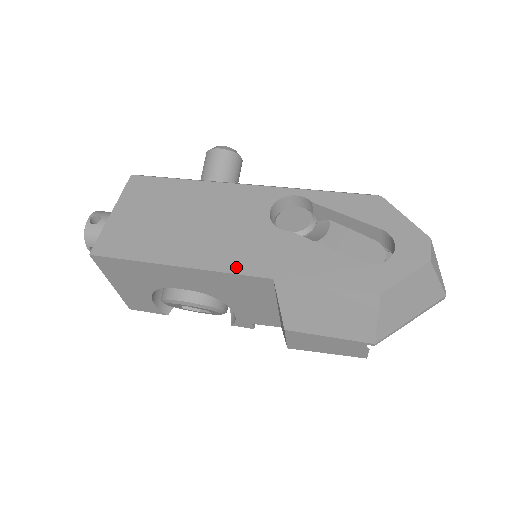
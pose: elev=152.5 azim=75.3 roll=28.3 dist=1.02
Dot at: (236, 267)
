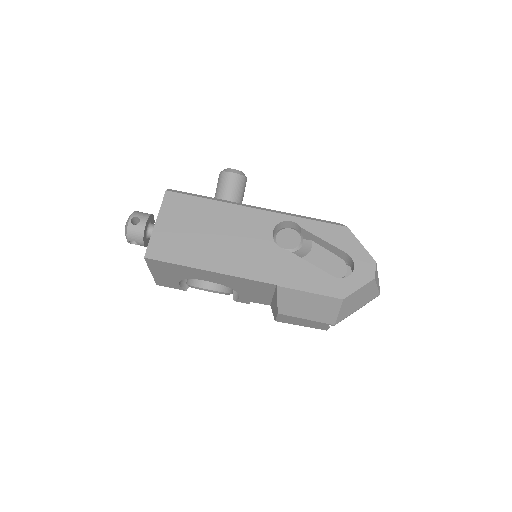
Dot at: (251, 275)
